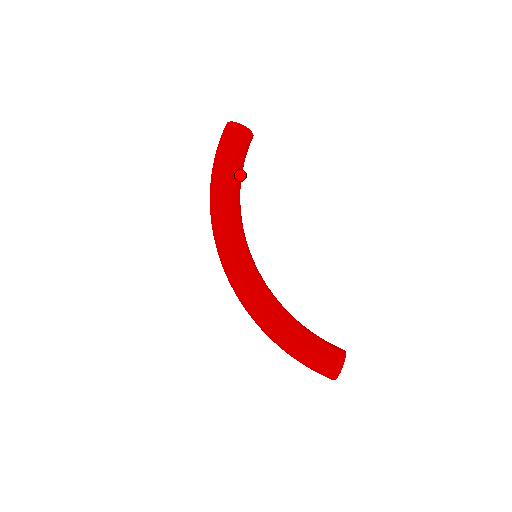
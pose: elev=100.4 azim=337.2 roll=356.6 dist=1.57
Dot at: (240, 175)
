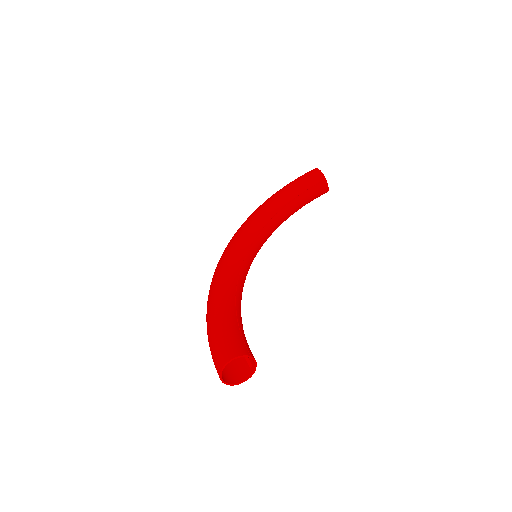
Dot at: (293, 201)
